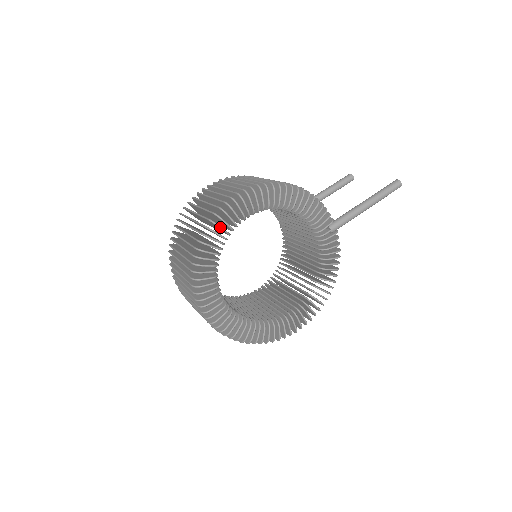
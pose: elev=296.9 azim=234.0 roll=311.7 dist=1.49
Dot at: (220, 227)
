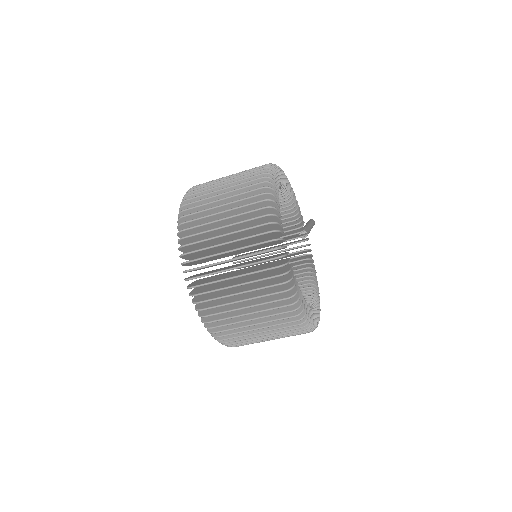
Dot at: (276, 180)
